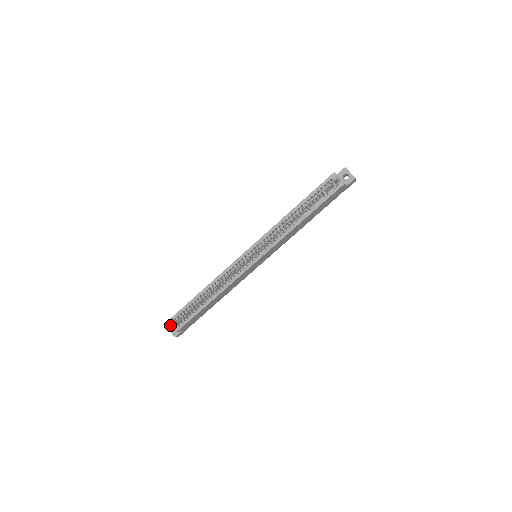
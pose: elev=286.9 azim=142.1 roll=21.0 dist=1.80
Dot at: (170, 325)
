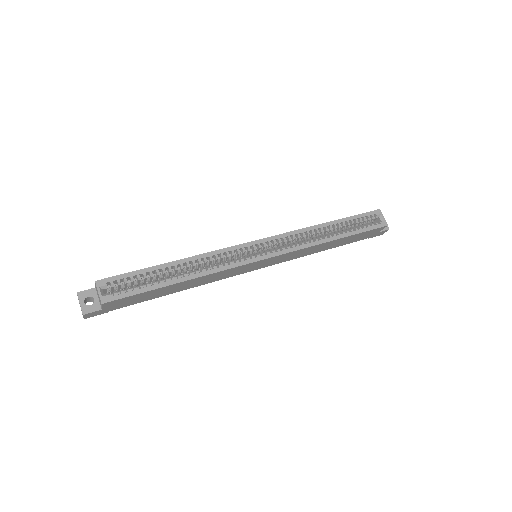
Dot at: (84, 293)
